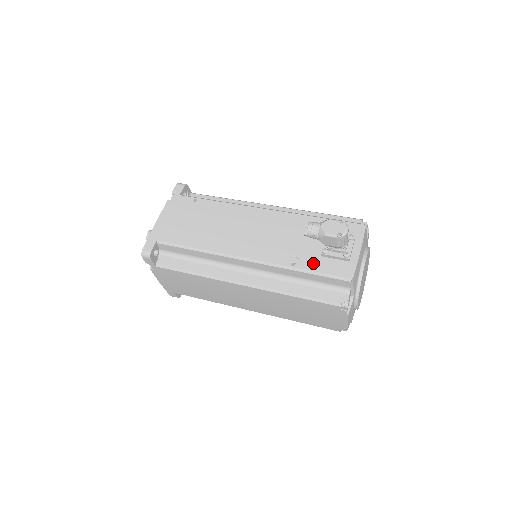
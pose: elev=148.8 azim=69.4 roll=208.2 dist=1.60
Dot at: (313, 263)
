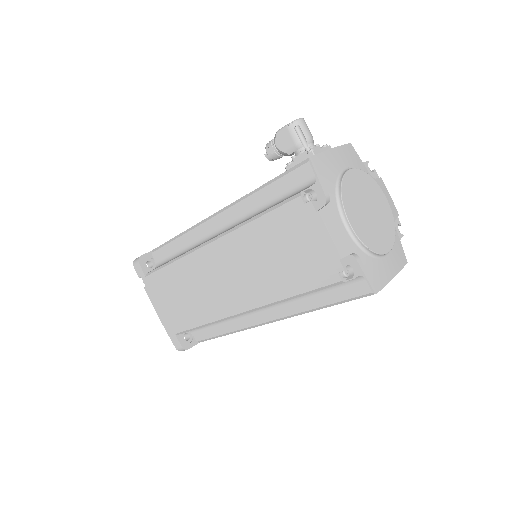
Dot at: occluded
